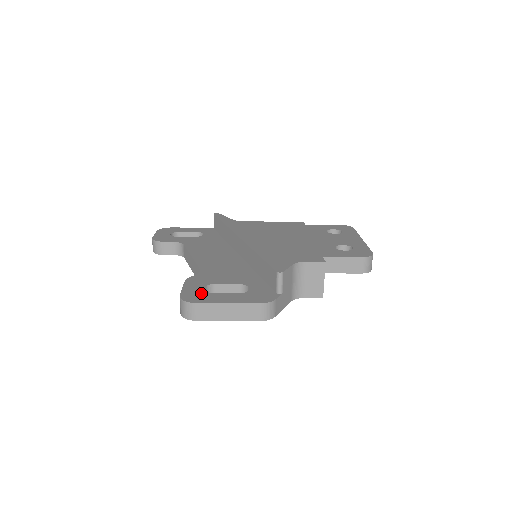
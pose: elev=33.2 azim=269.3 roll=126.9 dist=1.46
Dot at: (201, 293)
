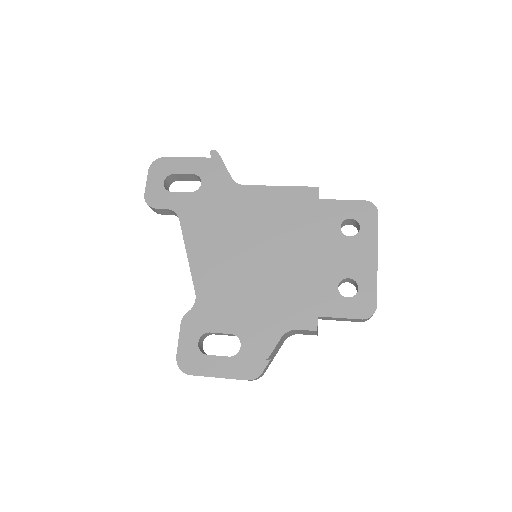
Dot at: (195, 354)
